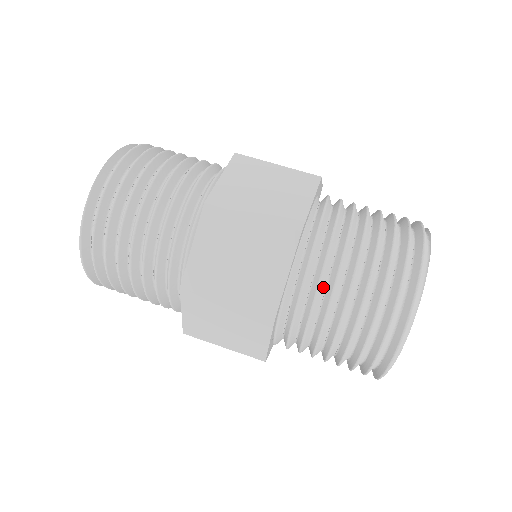
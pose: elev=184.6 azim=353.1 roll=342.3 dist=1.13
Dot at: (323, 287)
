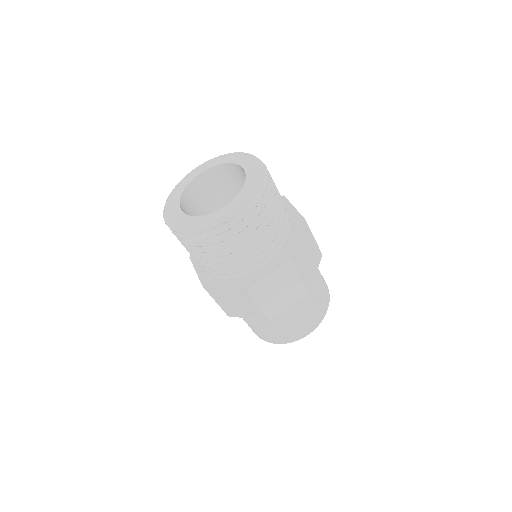
Dot at: (290, 311)
